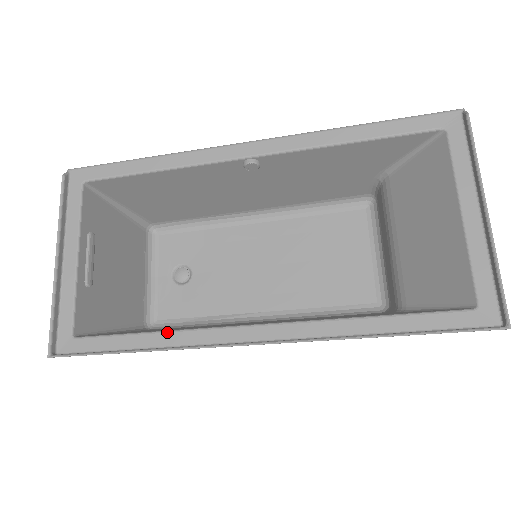
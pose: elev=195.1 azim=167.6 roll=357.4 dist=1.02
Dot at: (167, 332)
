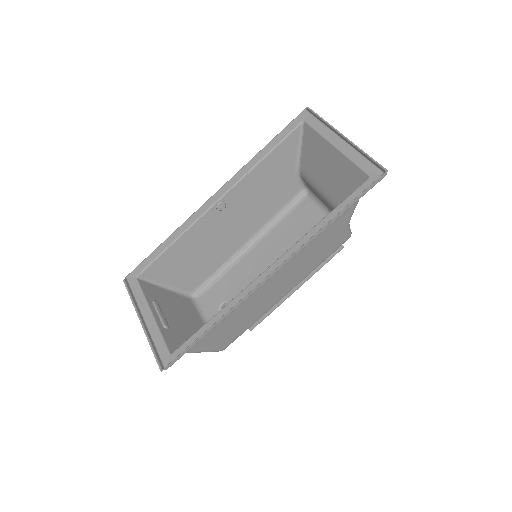
Dot at: (221, 310)
